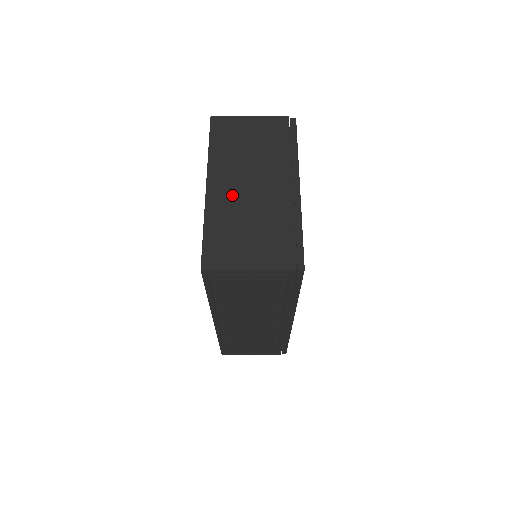
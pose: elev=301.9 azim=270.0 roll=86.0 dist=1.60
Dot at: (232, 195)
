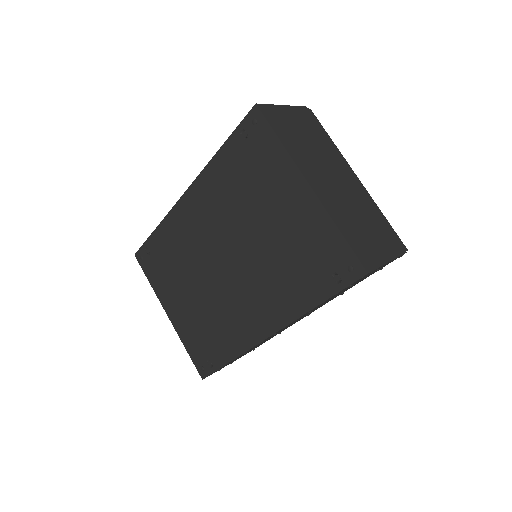
Dot at: (331, 192)
